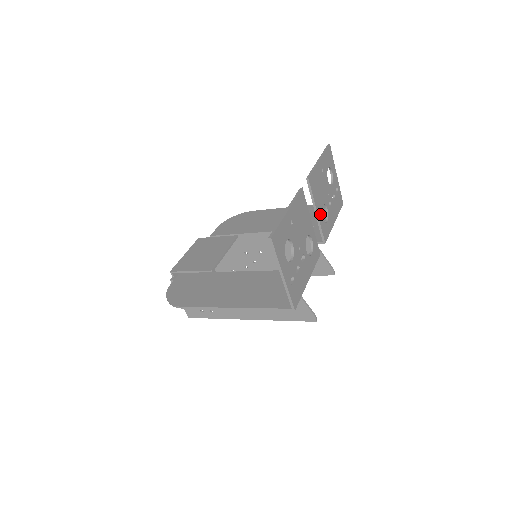
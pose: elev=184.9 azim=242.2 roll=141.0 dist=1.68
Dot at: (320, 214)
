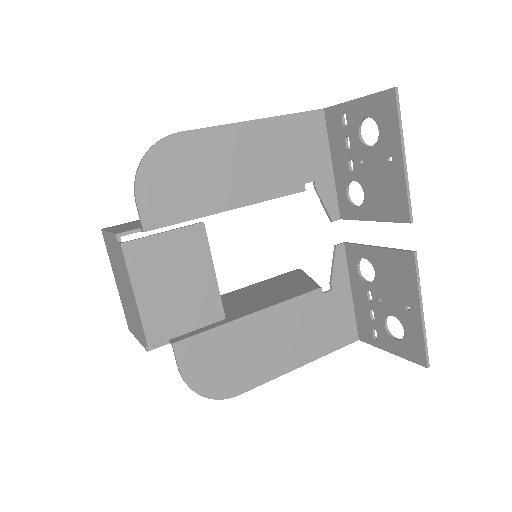
Dot at: (366, 211)
